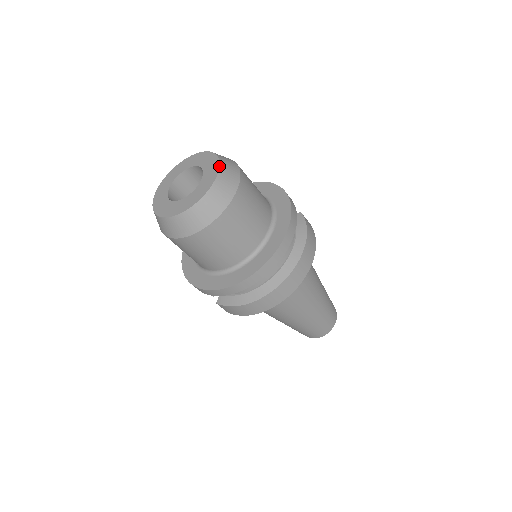
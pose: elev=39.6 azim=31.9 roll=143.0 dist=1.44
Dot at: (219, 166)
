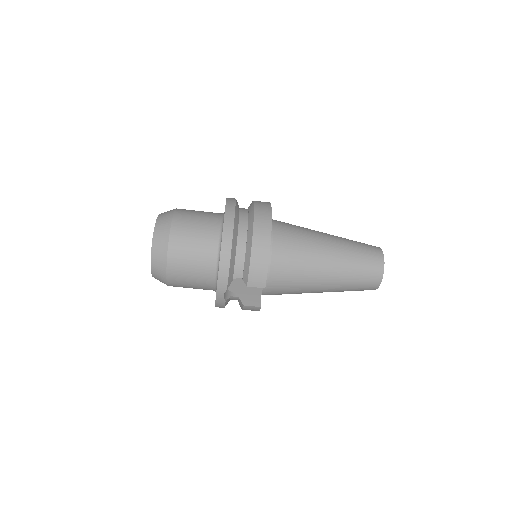
Dot at: occluded
